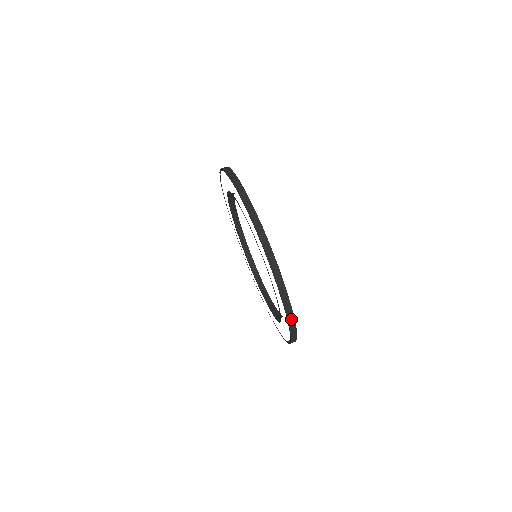
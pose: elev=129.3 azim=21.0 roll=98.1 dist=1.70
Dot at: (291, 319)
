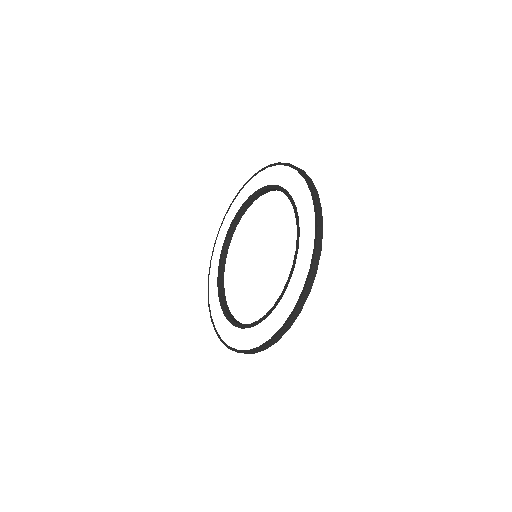
Dot at: (298, 311)
